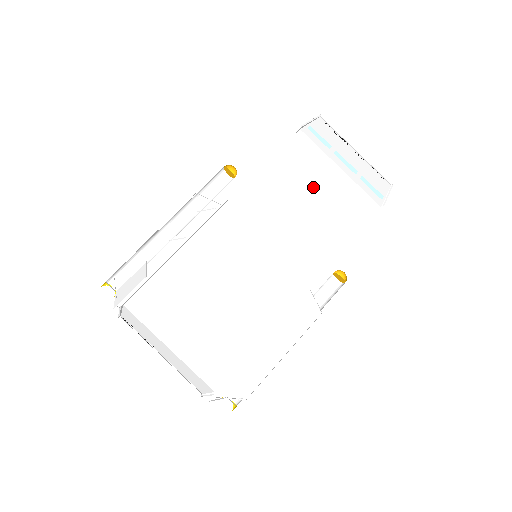
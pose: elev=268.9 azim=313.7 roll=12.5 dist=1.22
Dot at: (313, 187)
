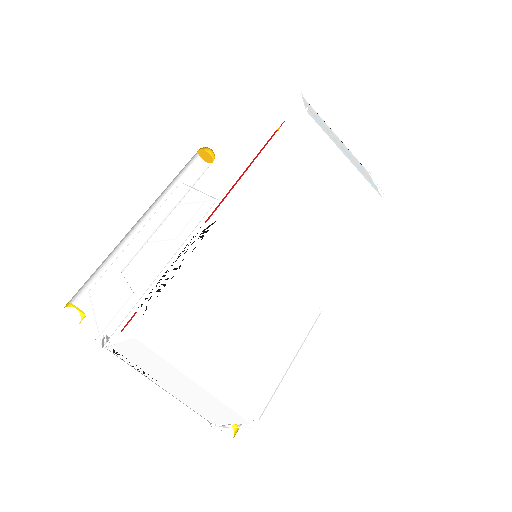
Dot at: (324, 177)
